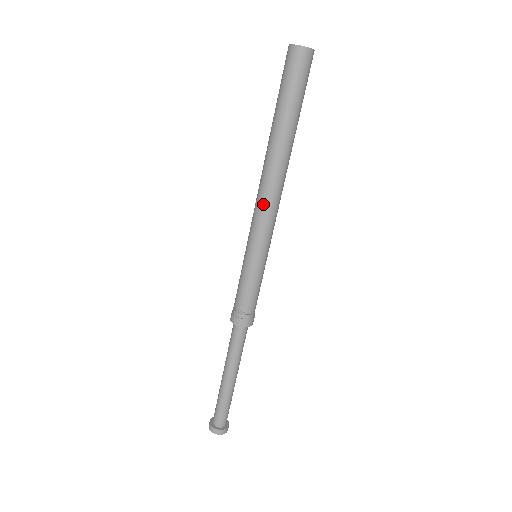
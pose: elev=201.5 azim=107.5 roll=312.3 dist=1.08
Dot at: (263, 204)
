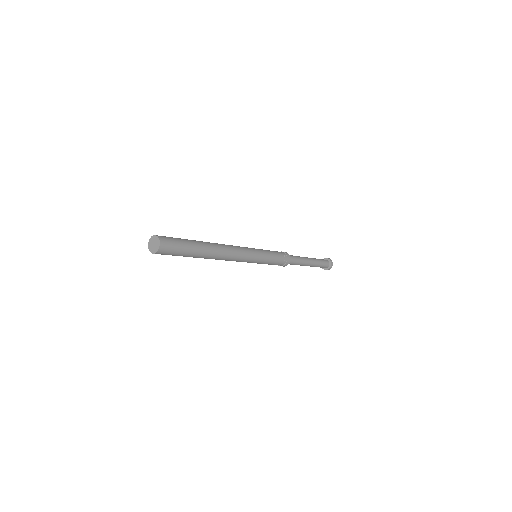
Dot at: occluded
